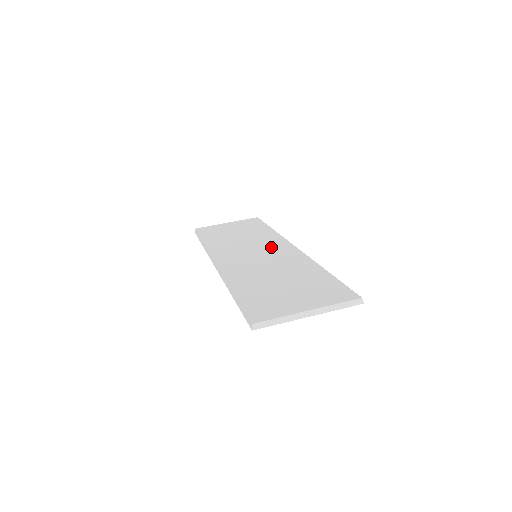
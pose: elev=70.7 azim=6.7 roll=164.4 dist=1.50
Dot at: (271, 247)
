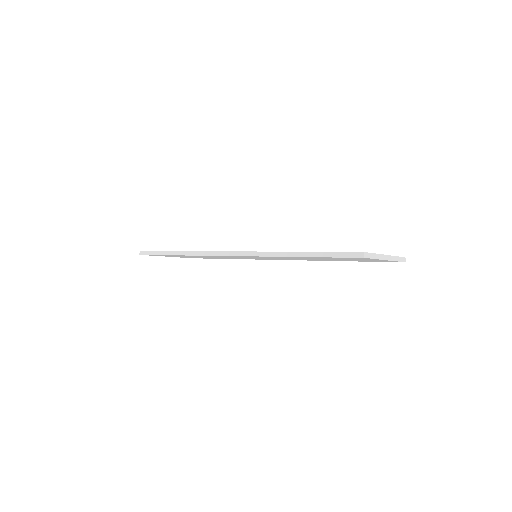
Dot at: occluded
